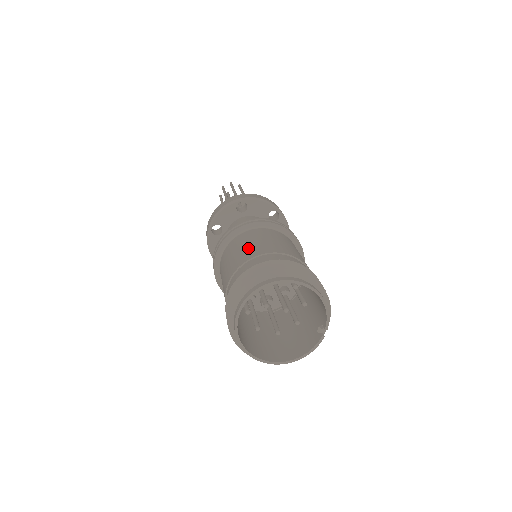
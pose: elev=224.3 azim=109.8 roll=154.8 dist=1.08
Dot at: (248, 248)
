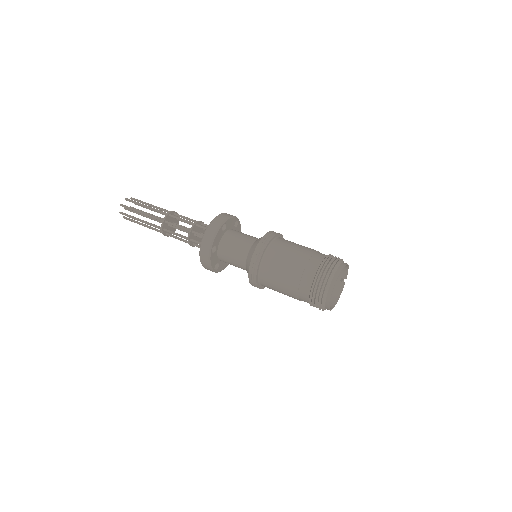
Dot at: (294, 257)
